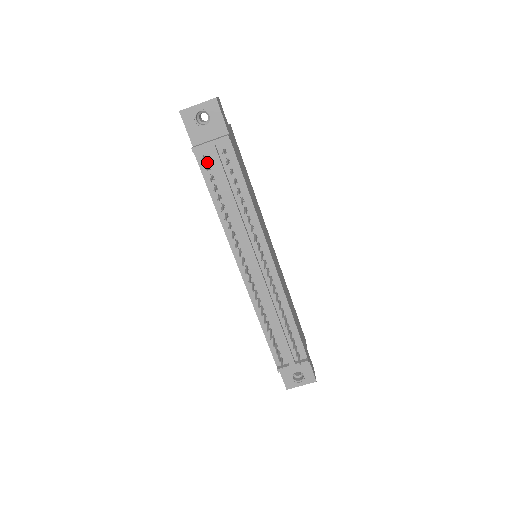
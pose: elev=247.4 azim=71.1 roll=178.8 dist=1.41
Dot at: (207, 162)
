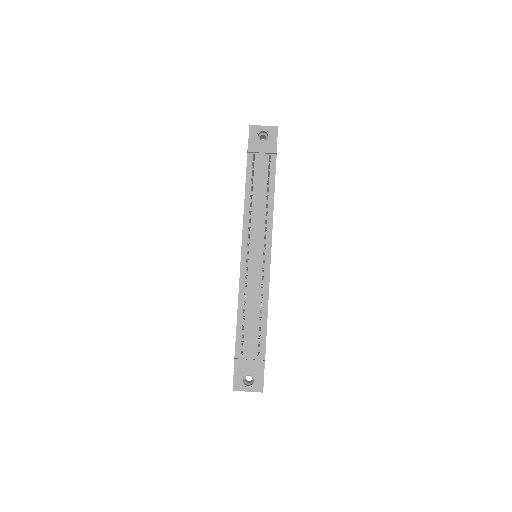
Dot at: (254, 163)
